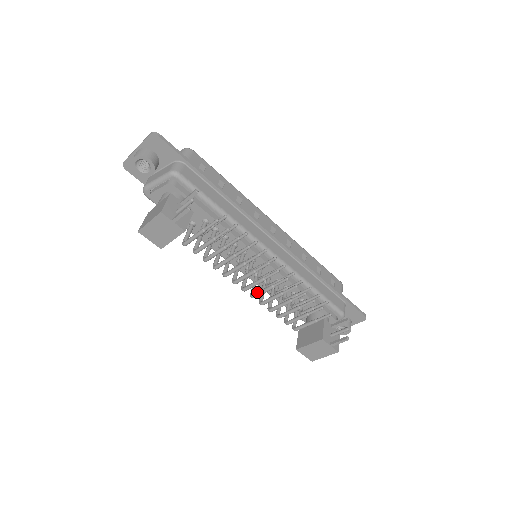
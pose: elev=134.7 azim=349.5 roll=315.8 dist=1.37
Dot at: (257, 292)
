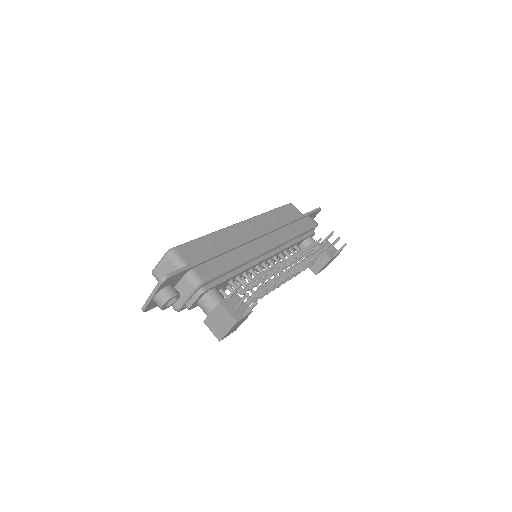
Dot at: occluded
